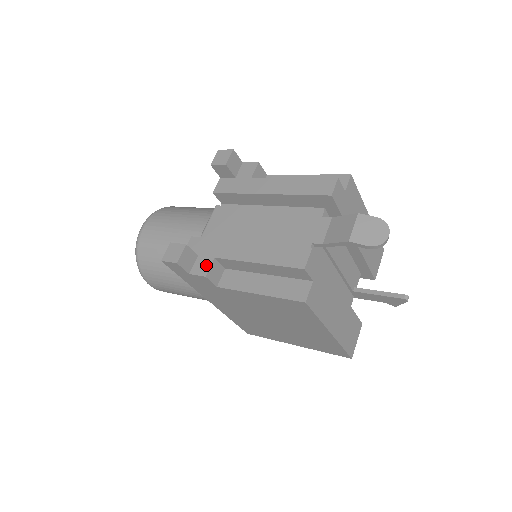
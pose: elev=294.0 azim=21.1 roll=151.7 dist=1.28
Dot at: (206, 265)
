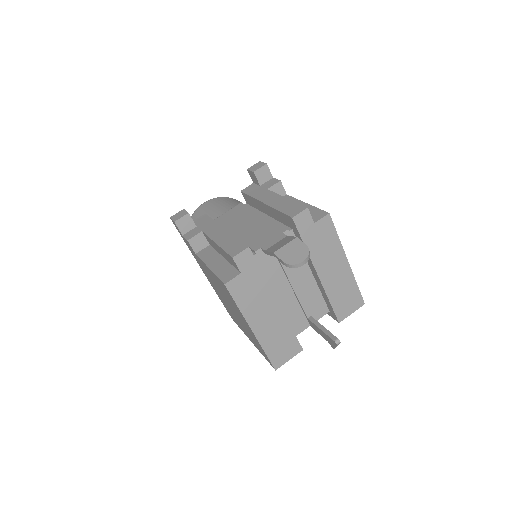
Dot at: (194, 234)
